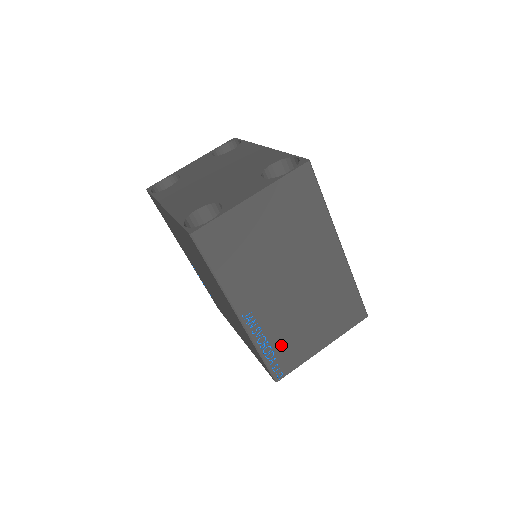
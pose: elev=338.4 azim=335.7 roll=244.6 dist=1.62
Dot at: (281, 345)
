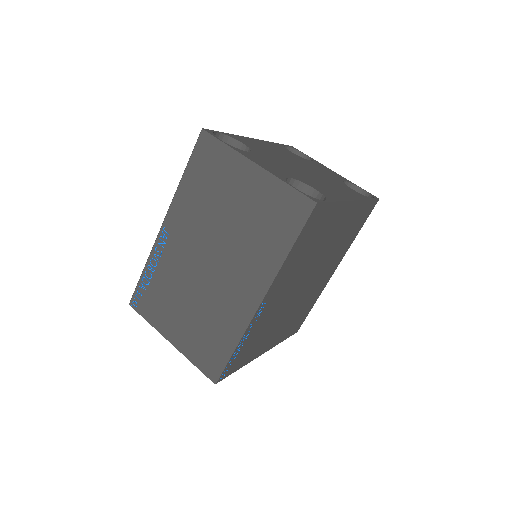
Dot at: (157, 288)
